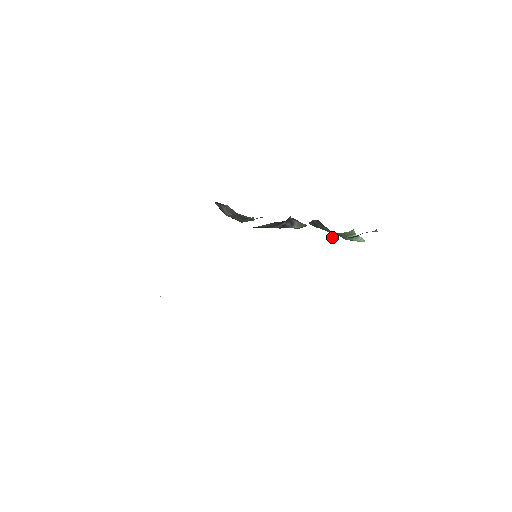
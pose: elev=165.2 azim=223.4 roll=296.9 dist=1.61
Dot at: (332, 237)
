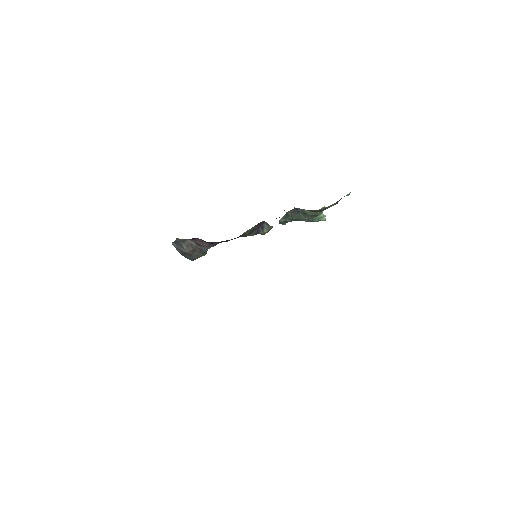
Dot at: (320, 210)
